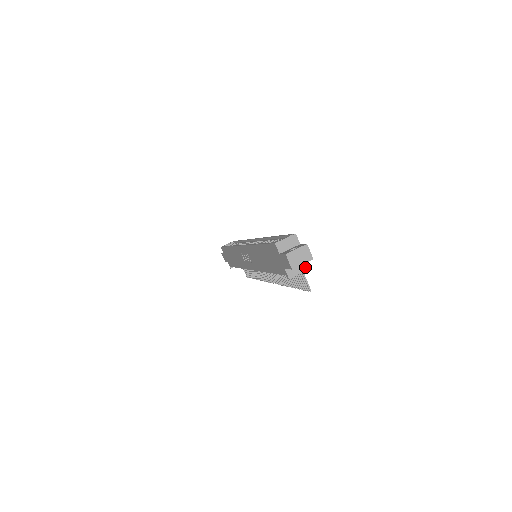
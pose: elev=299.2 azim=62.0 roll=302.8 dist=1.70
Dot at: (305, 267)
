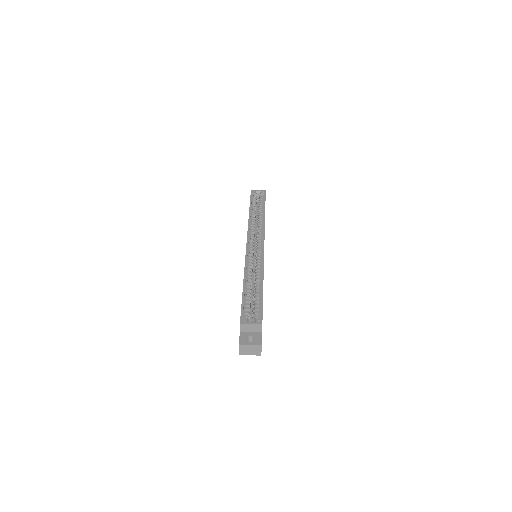
Dot at: occluded
